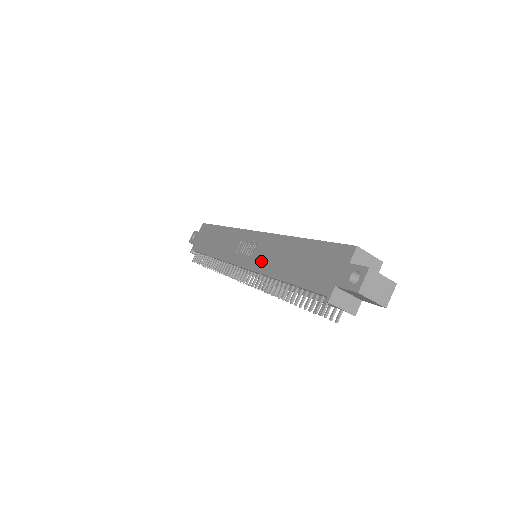
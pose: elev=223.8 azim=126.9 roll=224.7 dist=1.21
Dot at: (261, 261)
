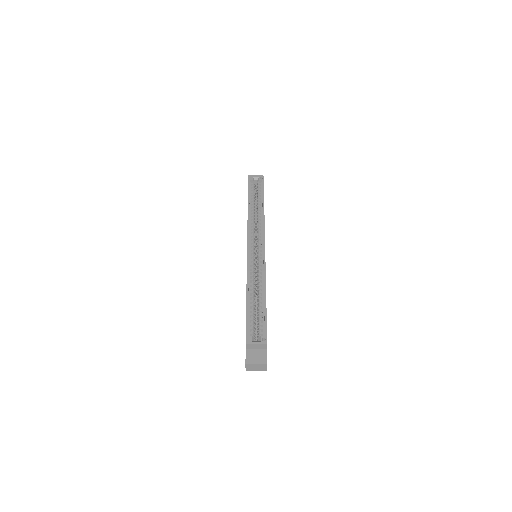
Dot at: occluded
